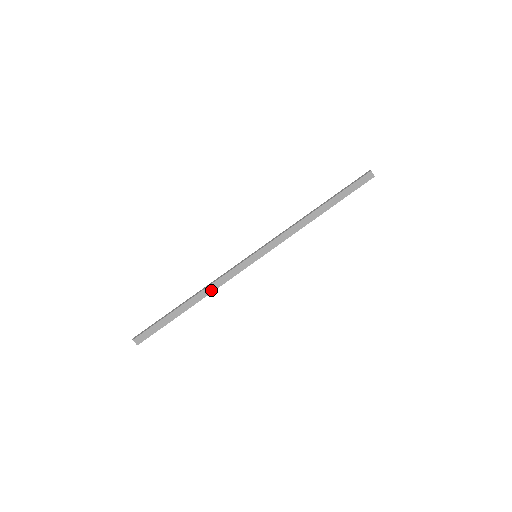
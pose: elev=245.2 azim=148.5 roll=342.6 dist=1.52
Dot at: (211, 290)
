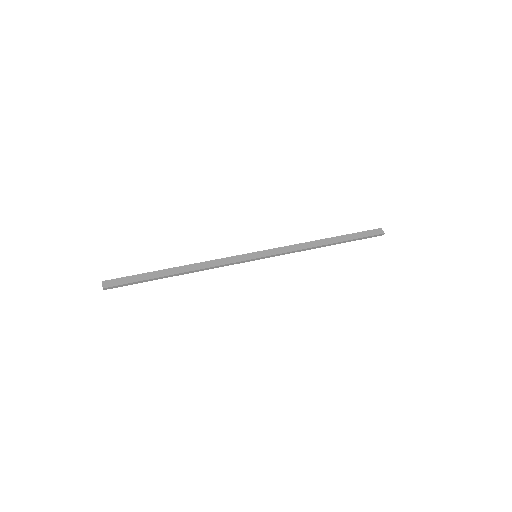
Dot at: (201, 267)
